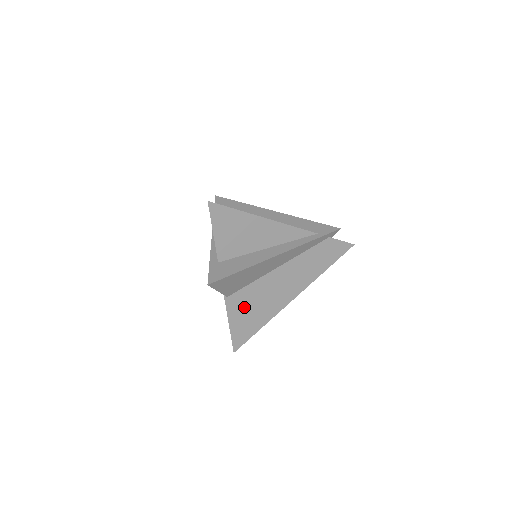
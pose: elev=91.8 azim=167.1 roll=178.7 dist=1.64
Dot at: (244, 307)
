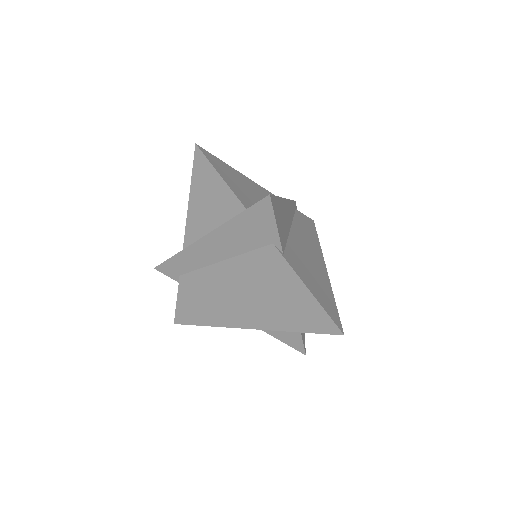
Dot at: (304, 271)
